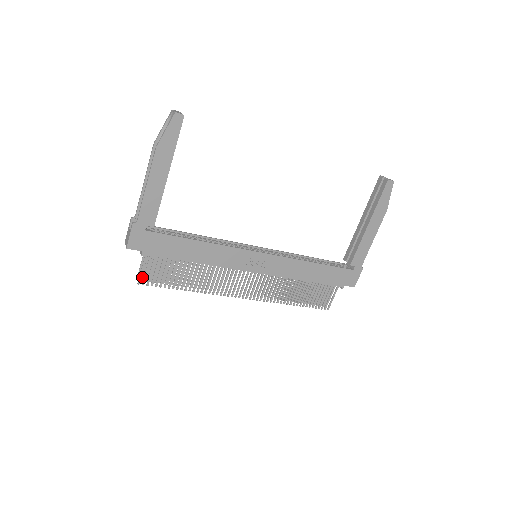
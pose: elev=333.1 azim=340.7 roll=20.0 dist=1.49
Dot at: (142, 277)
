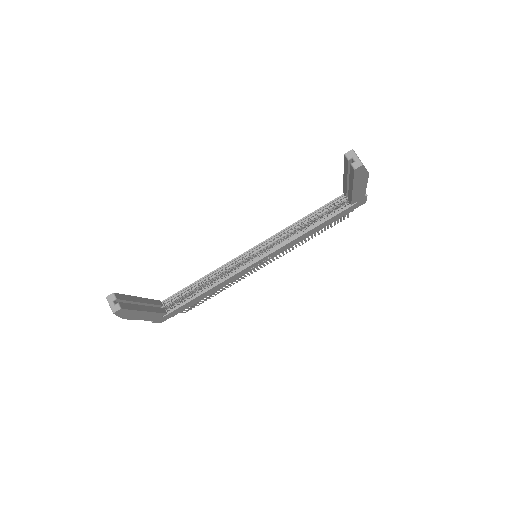
Dot at: occluded
